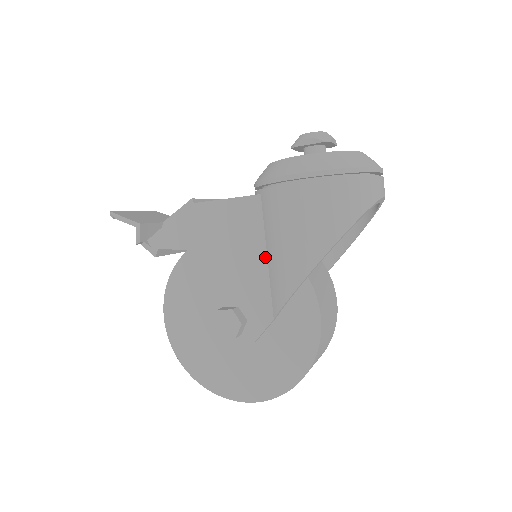
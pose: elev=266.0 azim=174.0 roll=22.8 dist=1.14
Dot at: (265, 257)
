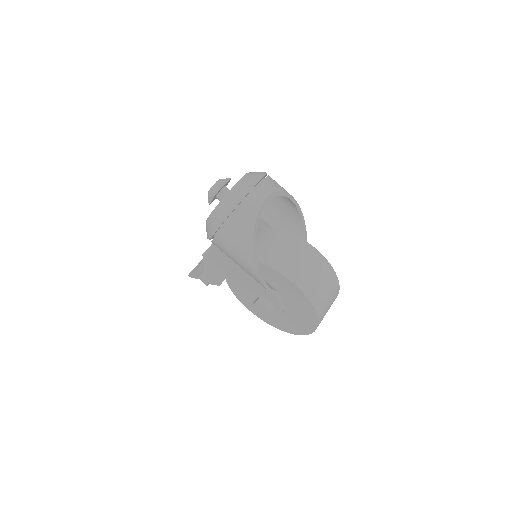
Dot at: occluded
